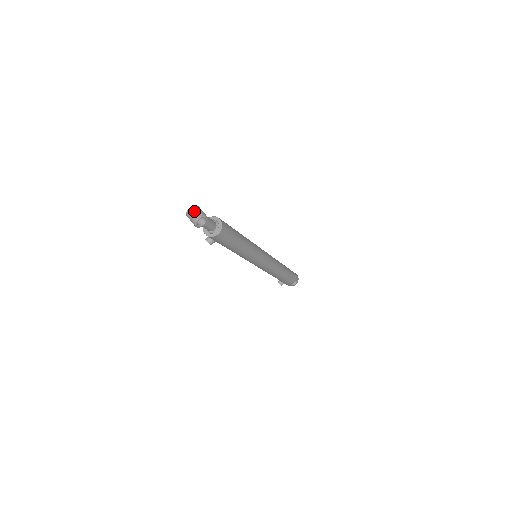
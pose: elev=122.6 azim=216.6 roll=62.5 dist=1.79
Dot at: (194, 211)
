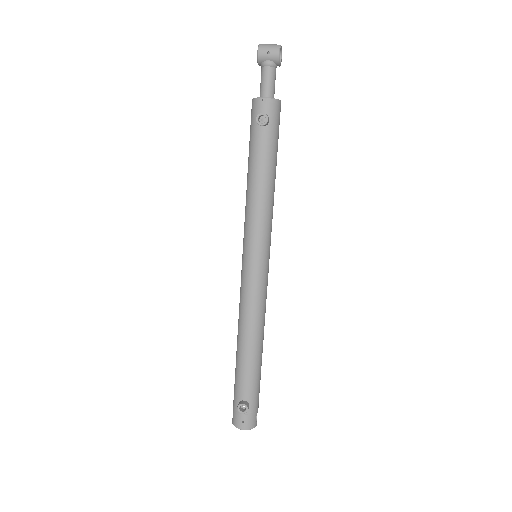
Dot at: occluded
